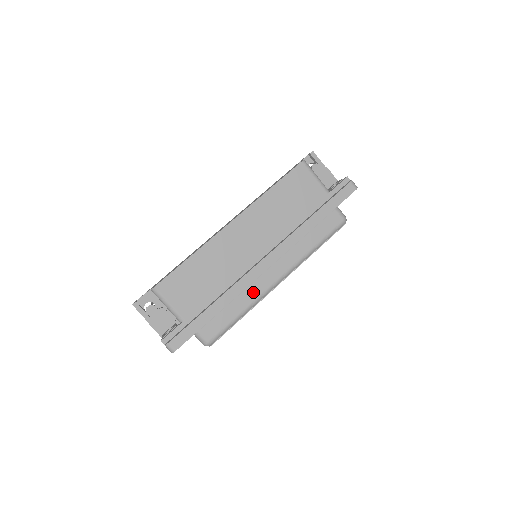
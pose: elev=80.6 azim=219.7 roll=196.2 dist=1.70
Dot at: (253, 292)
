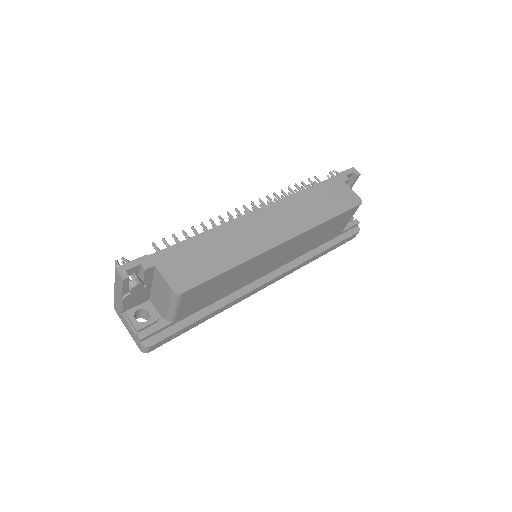
Dot at: occluded
